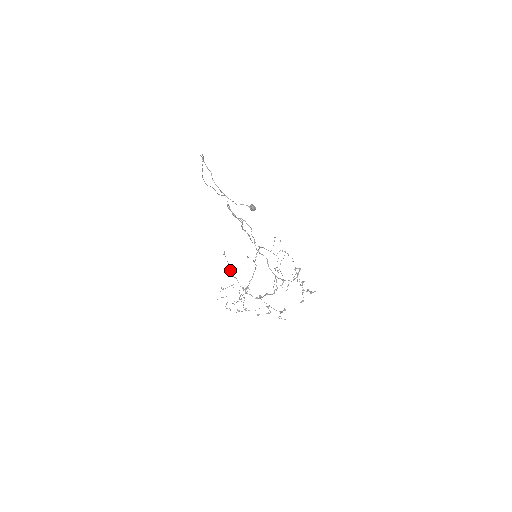
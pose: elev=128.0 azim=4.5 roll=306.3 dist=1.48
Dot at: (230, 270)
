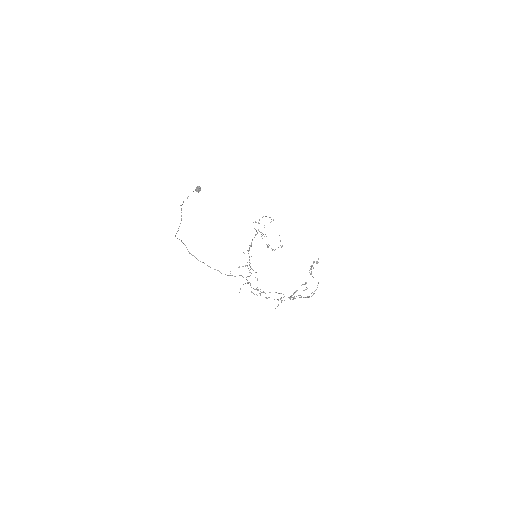
Dot at: occluded
